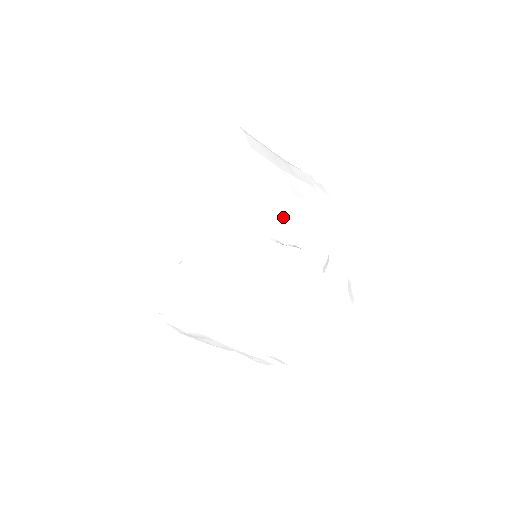
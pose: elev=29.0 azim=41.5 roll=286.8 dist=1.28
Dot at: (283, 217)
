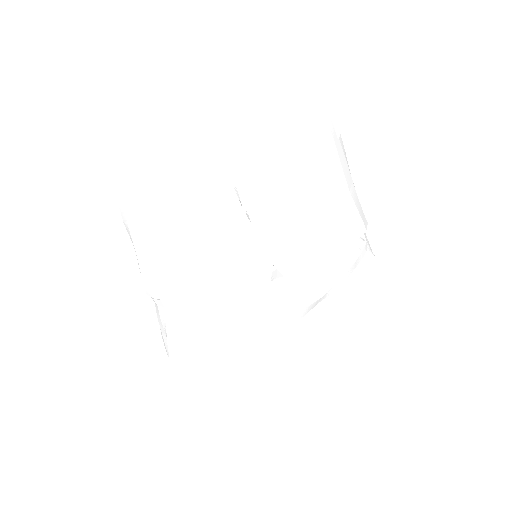
Dot at: (266, 184)
